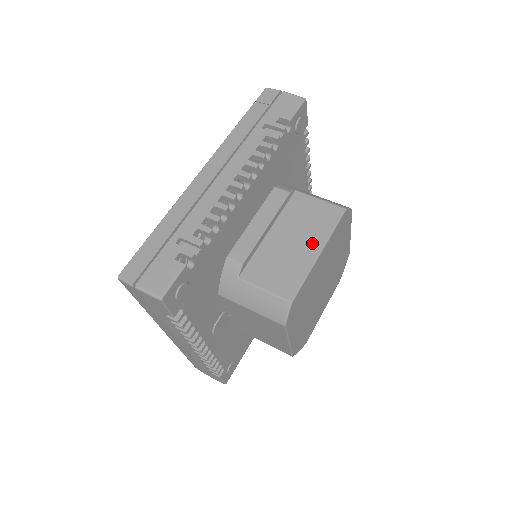
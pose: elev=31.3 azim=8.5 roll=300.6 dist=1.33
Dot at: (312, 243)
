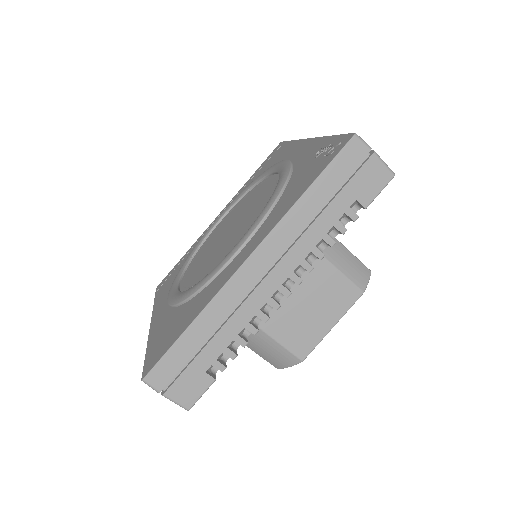
Dot at: occluded
